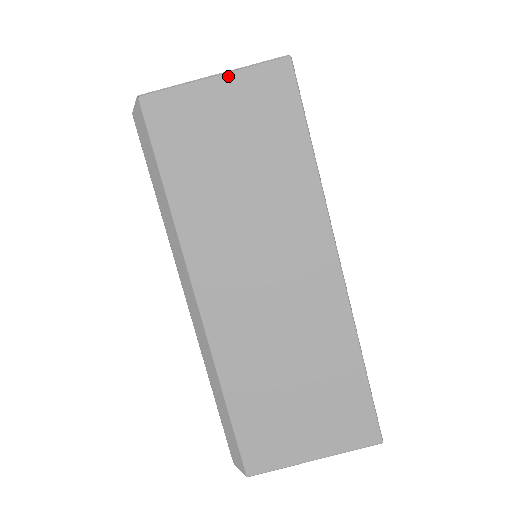
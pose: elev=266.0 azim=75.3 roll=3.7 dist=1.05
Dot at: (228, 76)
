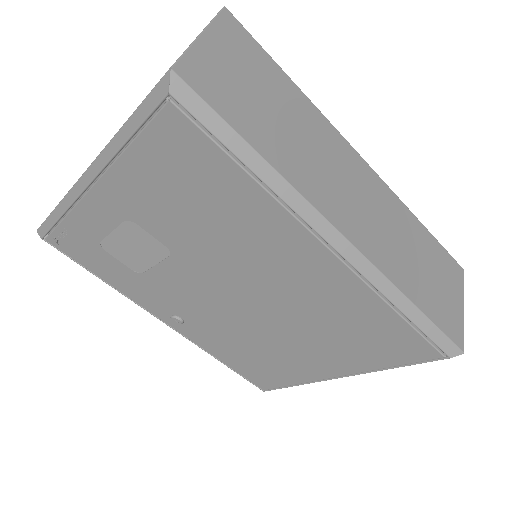
Dot at: occluded
